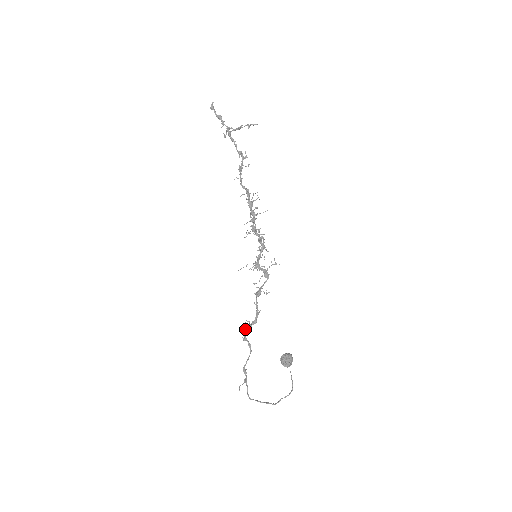
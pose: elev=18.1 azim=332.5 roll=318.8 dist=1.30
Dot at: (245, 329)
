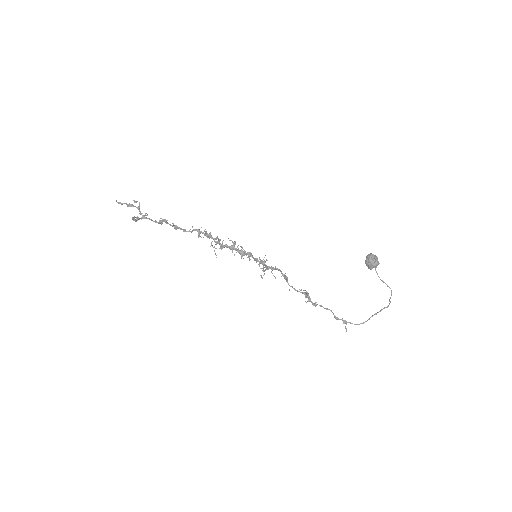
Dot at: occluded
